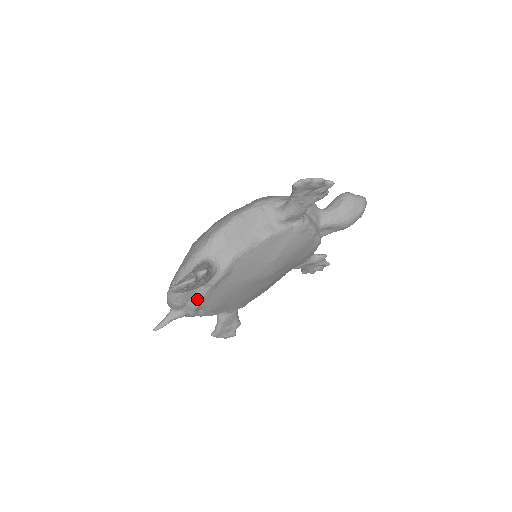
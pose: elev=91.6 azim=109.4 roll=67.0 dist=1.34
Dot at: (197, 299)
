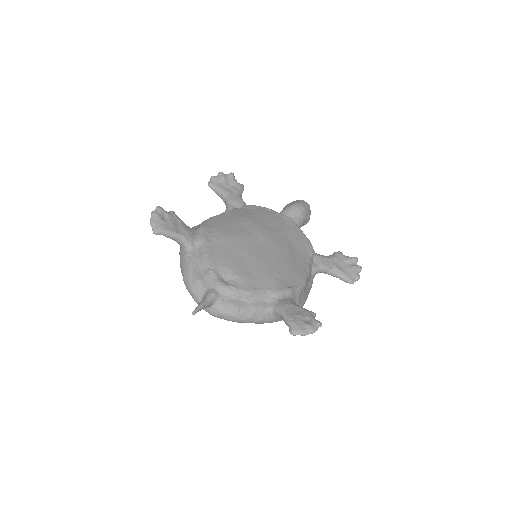
Dot at: (205, 261)
